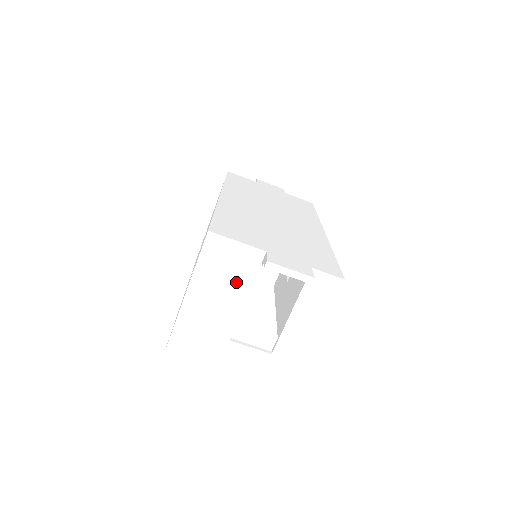
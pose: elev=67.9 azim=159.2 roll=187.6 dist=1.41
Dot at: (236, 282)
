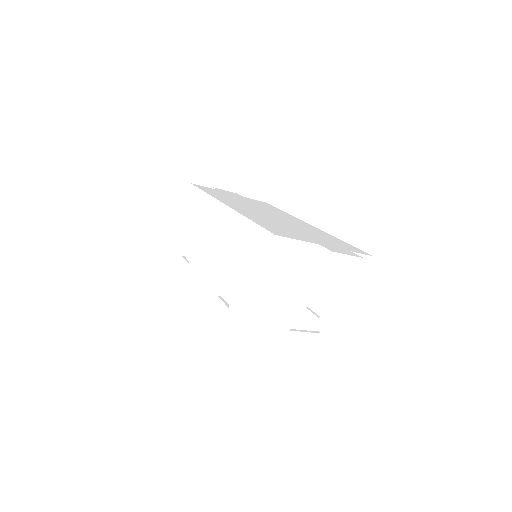
Dot at: (296, 277)
